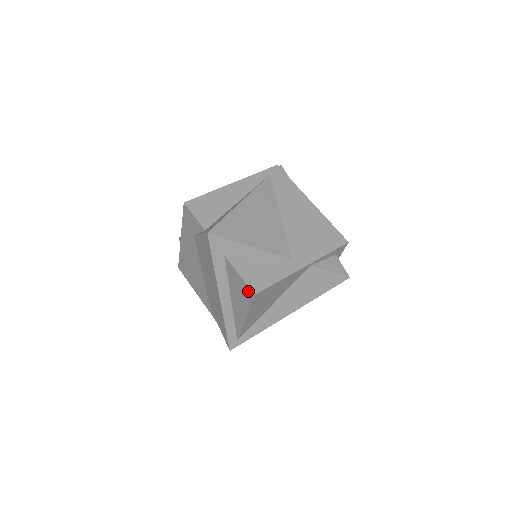
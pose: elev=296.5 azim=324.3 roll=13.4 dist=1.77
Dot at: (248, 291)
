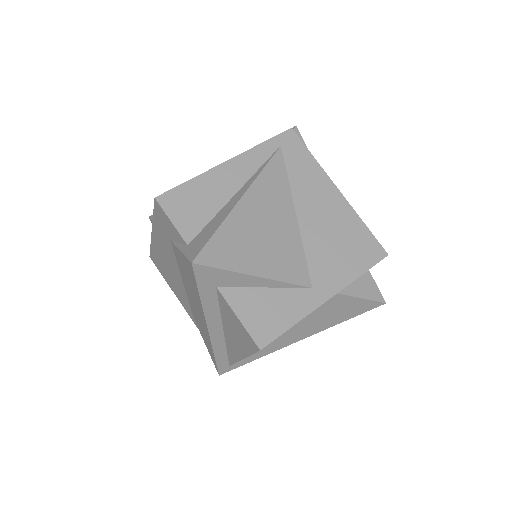
Dot at: (250, 341)
